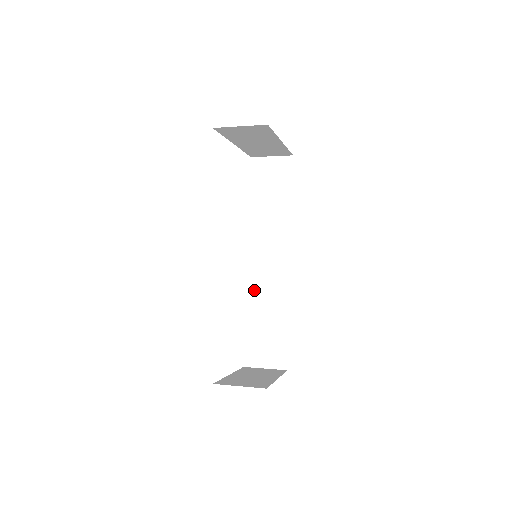
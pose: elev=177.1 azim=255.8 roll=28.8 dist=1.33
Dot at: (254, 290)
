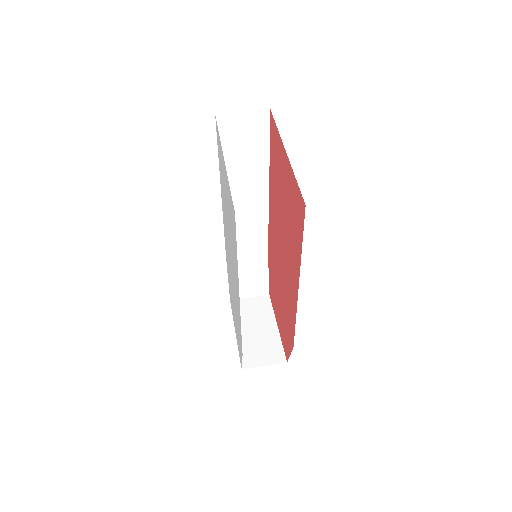
Dot at: occluded
